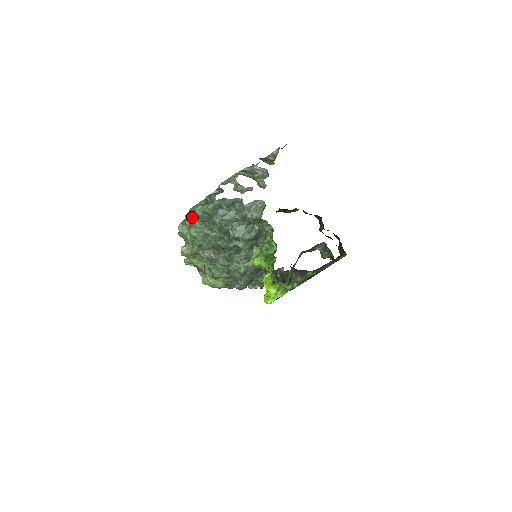
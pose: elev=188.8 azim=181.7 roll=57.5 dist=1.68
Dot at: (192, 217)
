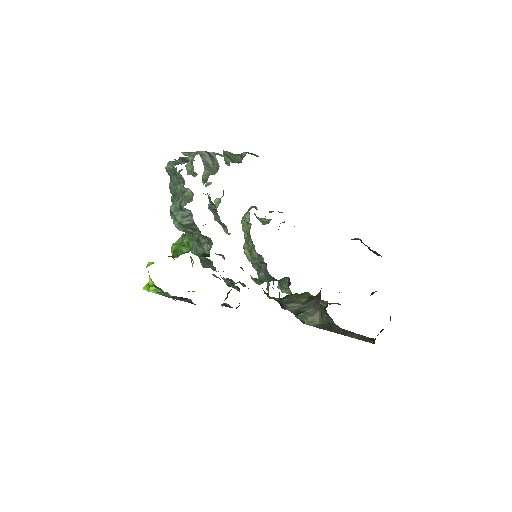
Dot at: occluded
